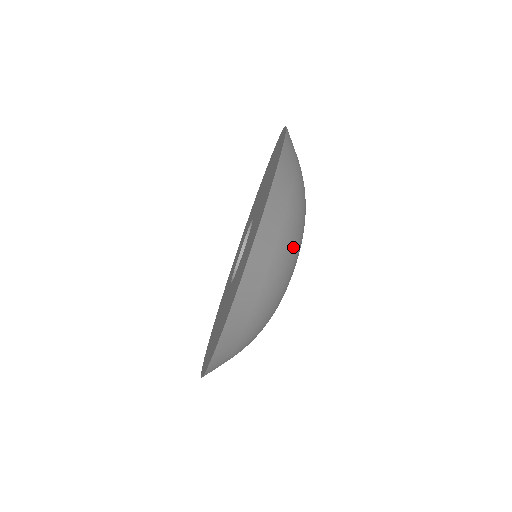
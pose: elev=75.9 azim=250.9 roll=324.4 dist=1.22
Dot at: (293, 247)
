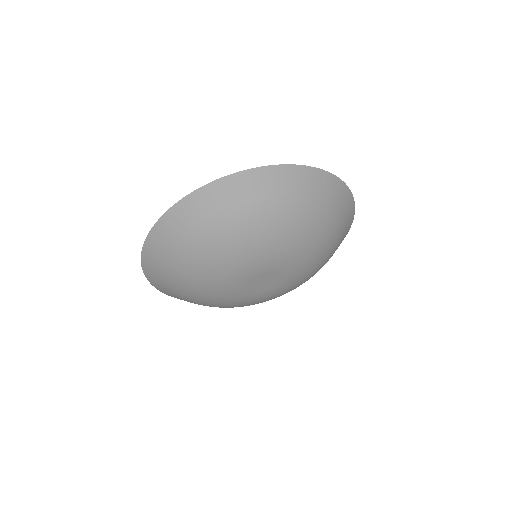
Dot at: (327, 243)
